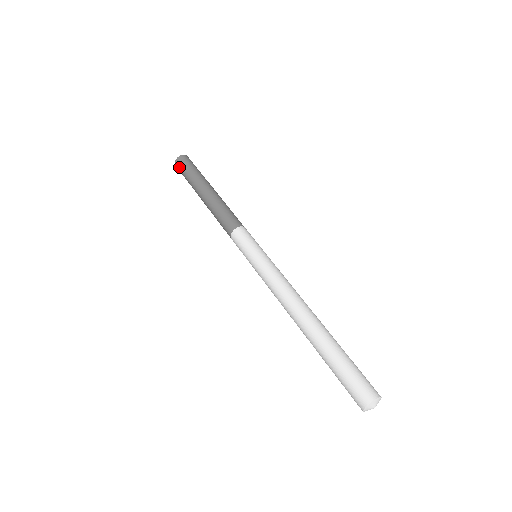
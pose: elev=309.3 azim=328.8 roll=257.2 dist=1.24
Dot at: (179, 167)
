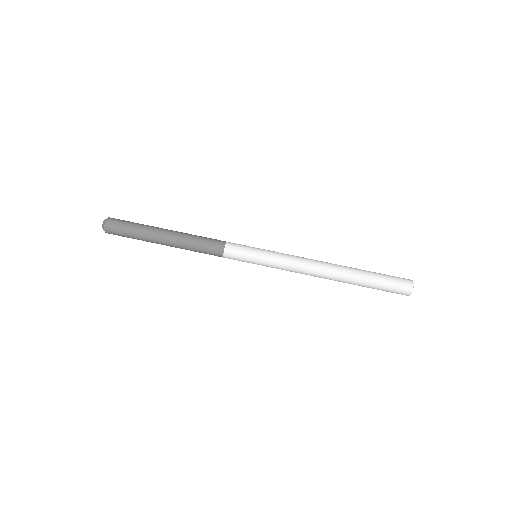
Dot at: occluded
